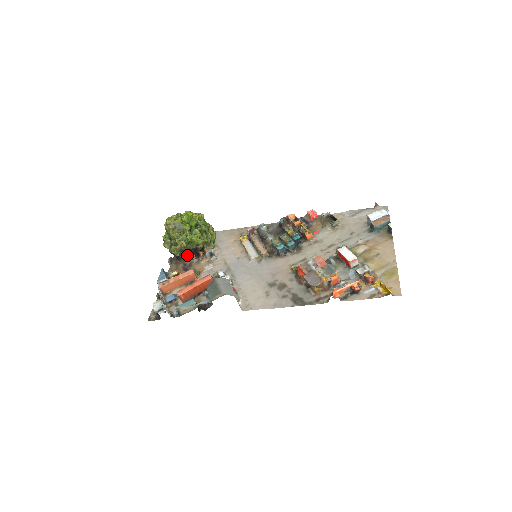
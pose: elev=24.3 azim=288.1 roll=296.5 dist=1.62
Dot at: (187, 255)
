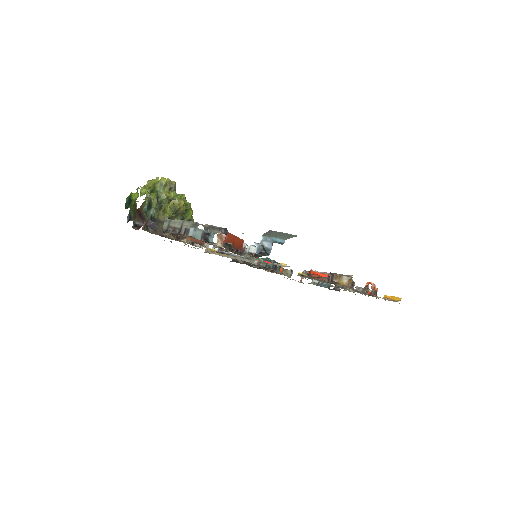
Dot at: occluded
